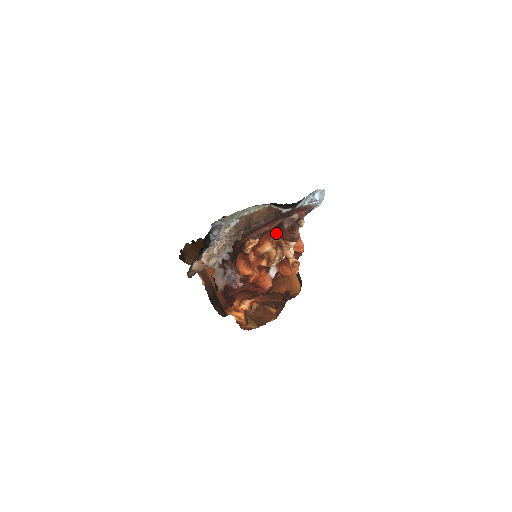
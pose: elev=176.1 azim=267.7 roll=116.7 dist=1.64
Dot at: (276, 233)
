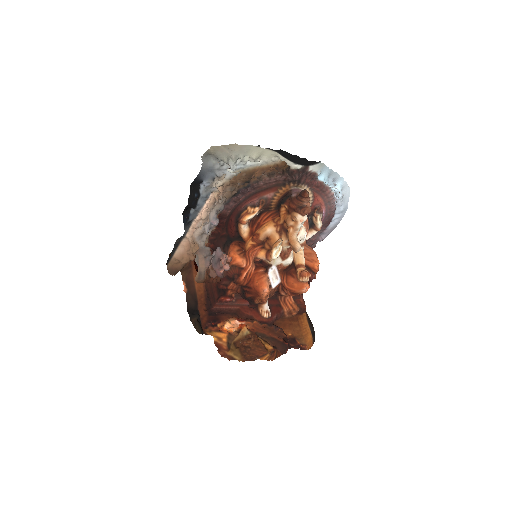
Dot at: (281, 203)
